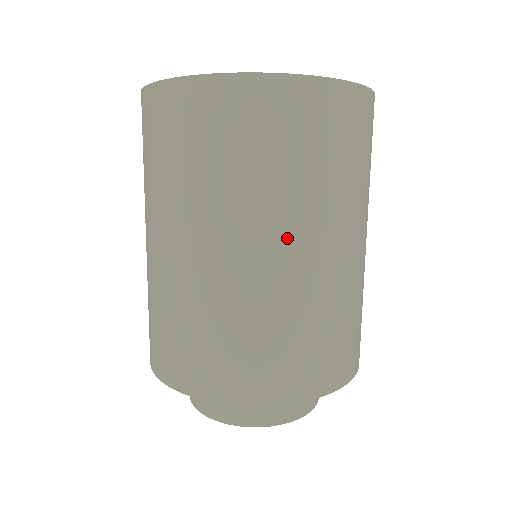
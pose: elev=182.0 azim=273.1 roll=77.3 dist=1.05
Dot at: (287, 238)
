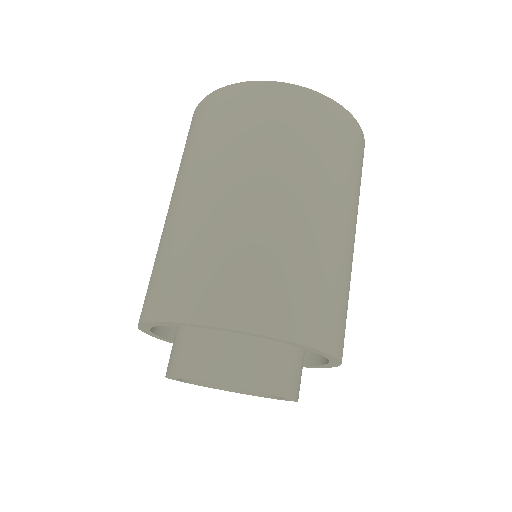
Dot at: (333, 208)
